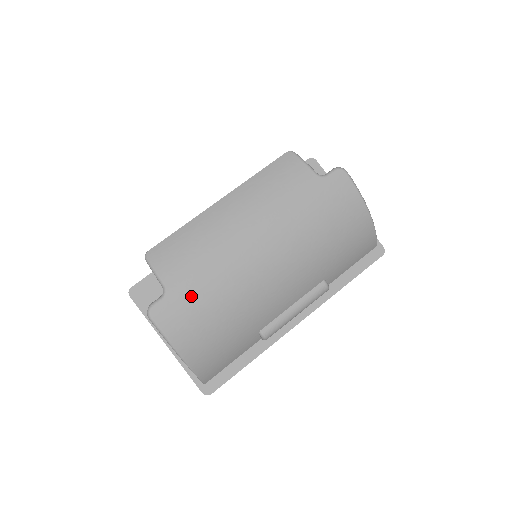
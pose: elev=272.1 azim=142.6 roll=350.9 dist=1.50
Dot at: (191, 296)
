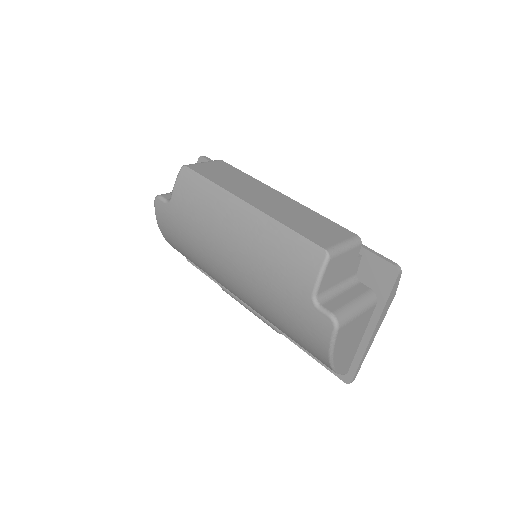
Dot at: (178, 224)
